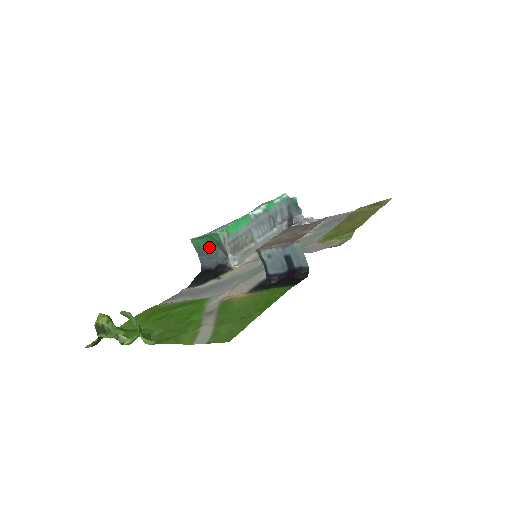
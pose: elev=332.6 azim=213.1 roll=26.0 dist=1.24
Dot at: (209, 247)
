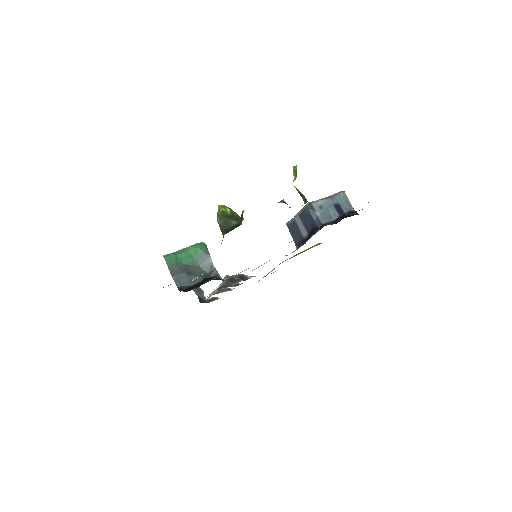
Dot at: (186, 265)
